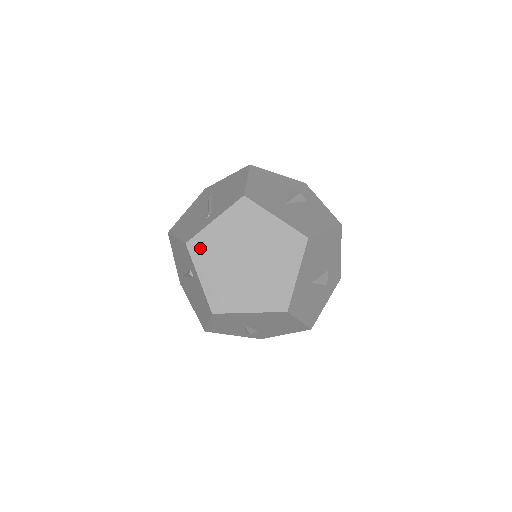
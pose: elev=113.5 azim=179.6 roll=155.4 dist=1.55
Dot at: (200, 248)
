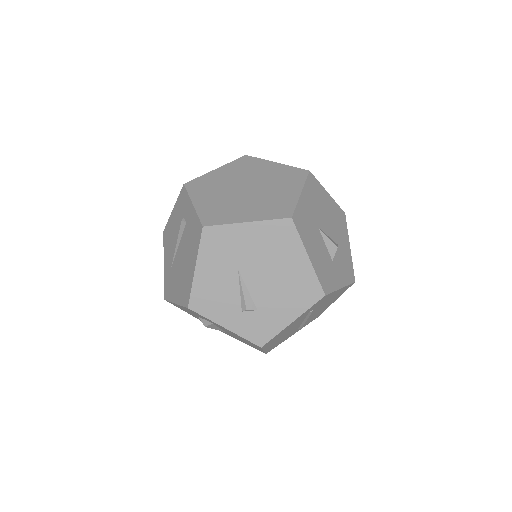
Dot at: (198, 185)
